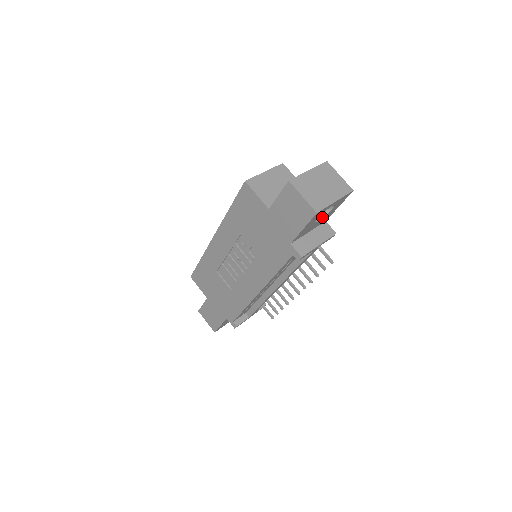
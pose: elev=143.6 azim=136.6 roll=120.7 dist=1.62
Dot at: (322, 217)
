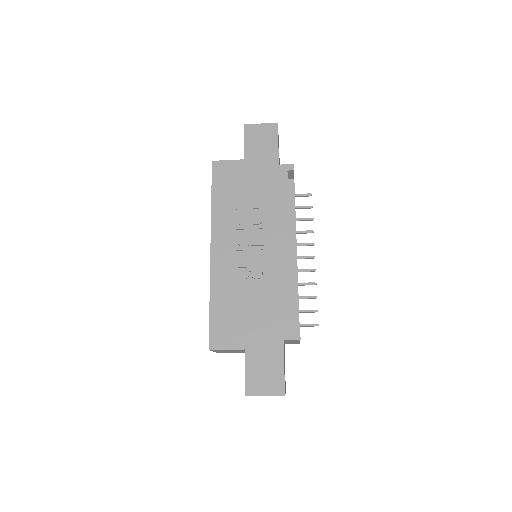
Dot at: occluded
